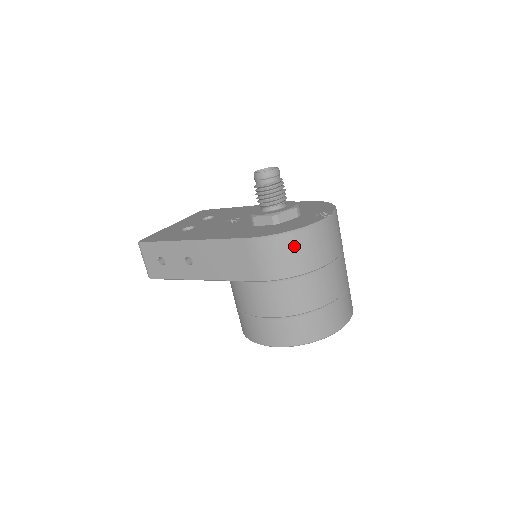
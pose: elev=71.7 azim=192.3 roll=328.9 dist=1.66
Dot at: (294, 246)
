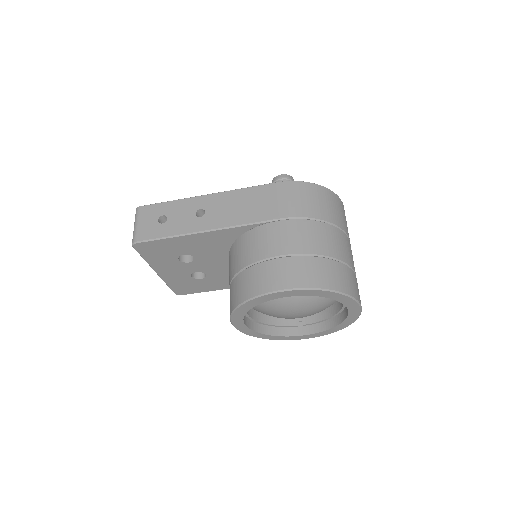
Dot at: (322, 196)
